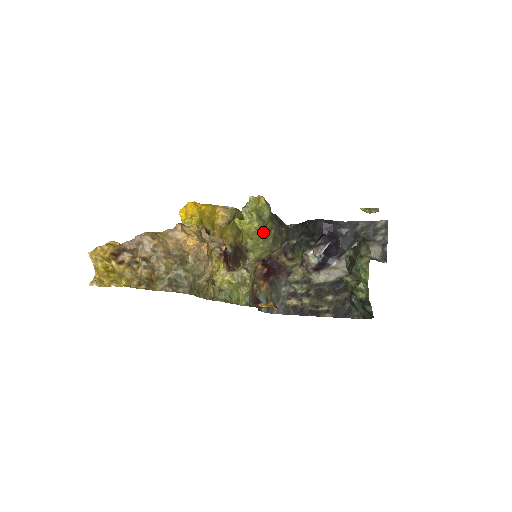
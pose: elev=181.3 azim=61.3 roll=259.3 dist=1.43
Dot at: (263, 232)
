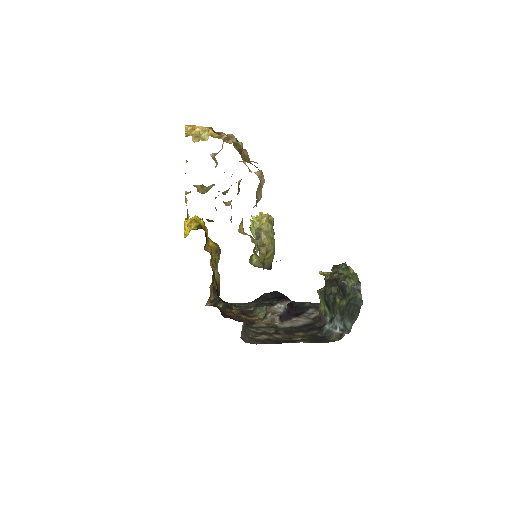
Dot at: (273, 229)
